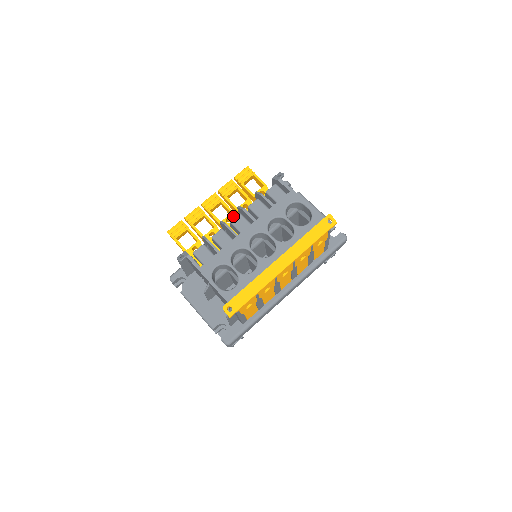
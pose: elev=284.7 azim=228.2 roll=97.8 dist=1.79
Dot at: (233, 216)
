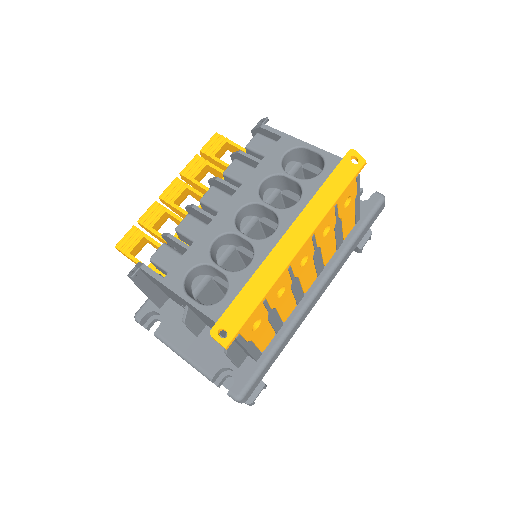
Dot at: occluded
